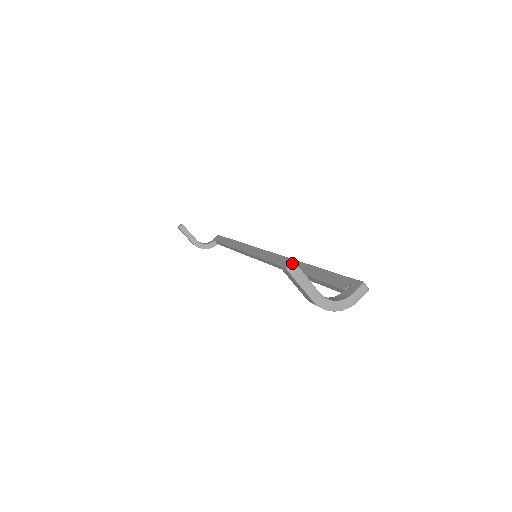
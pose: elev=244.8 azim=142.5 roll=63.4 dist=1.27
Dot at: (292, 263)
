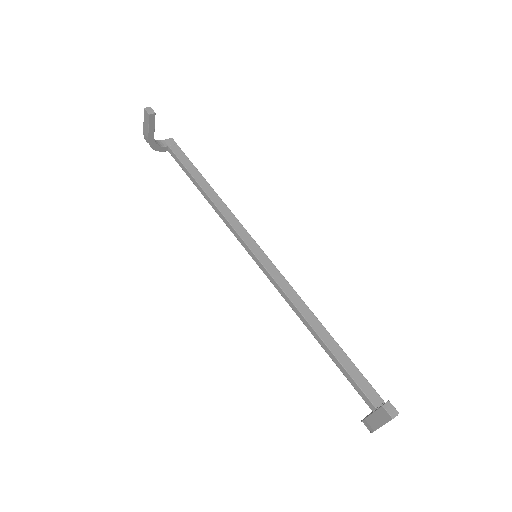
Dot at: occluded
